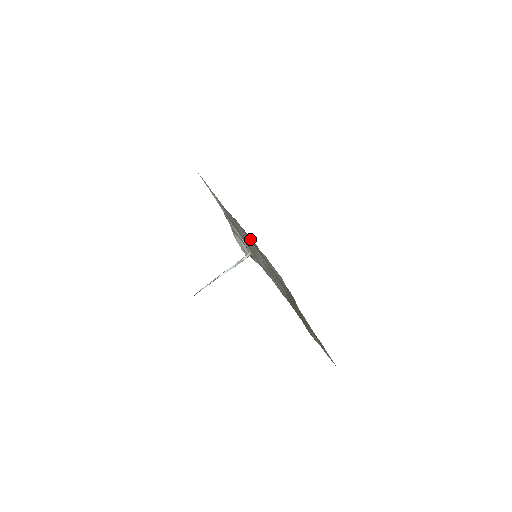
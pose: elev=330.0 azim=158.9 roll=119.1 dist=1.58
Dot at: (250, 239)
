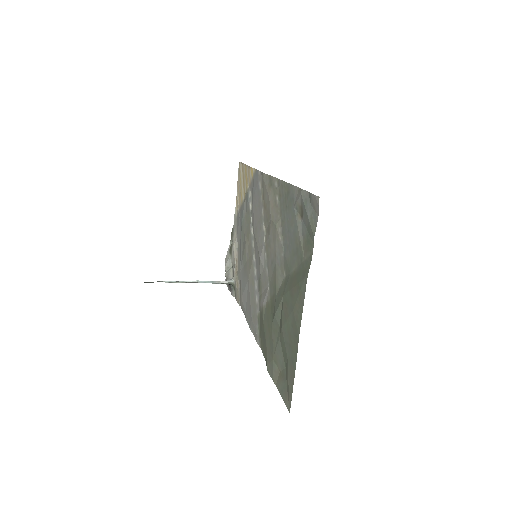
Dot at: (284, 196)
